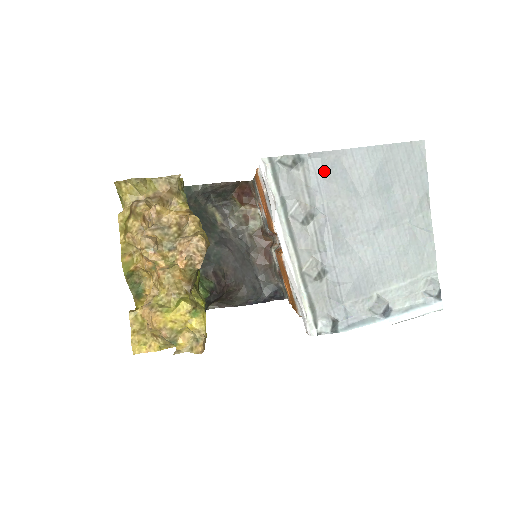
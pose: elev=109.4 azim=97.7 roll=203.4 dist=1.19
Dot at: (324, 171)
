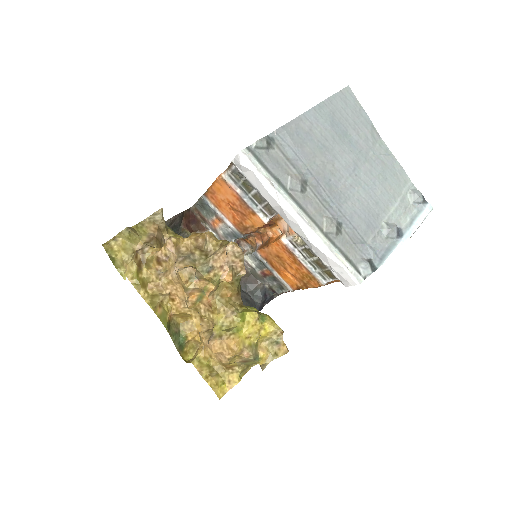
Dot at: (294, 141)
